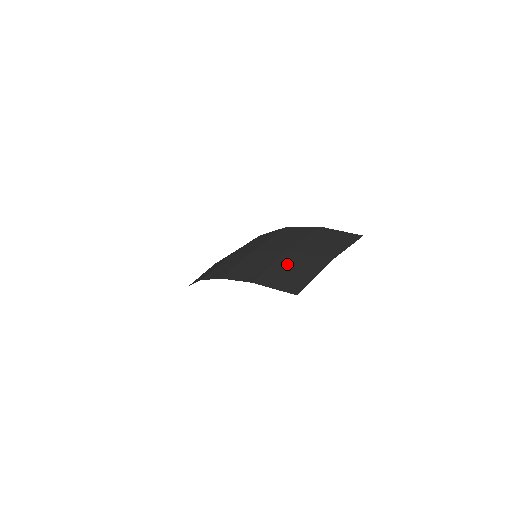
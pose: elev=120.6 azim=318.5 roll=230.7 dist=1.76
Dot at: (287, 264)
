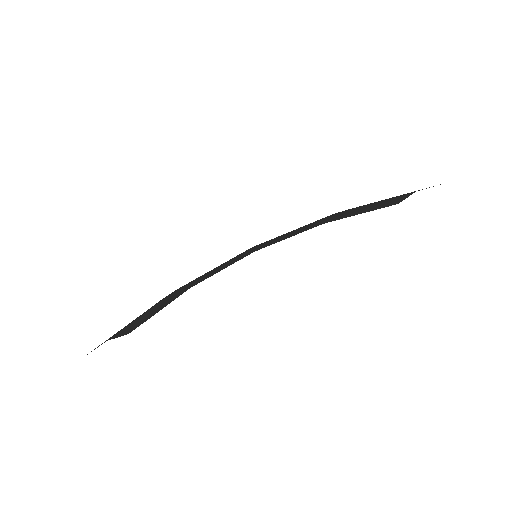
Dot at: occluded
